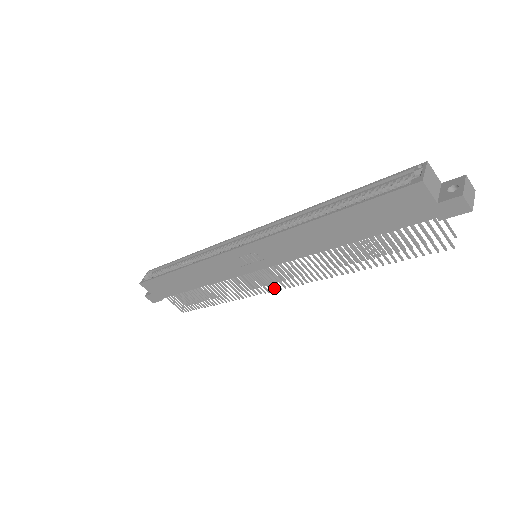
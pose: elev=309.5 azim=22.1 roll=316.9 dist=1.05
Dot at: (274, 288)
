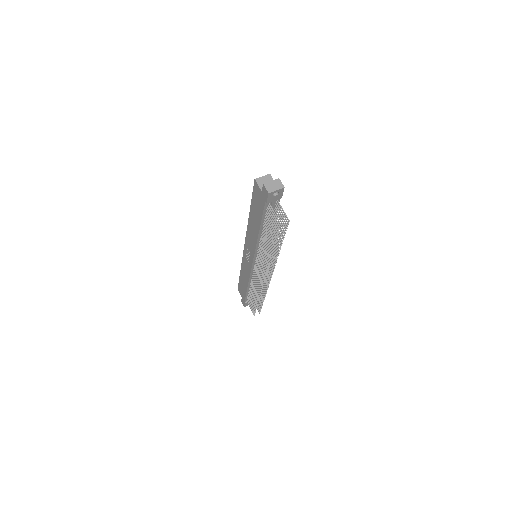
Dot at: (263, 280)
